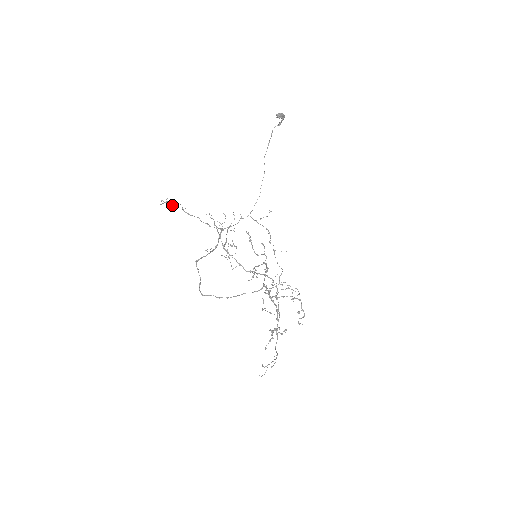
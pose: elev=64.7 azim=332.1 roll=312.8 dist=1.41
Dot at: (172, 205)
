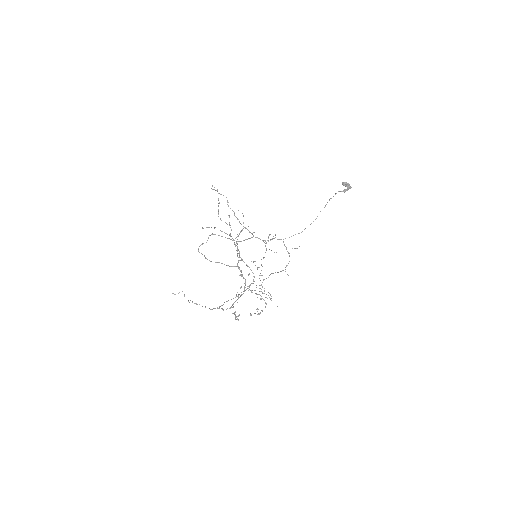
Dot at: occluded
